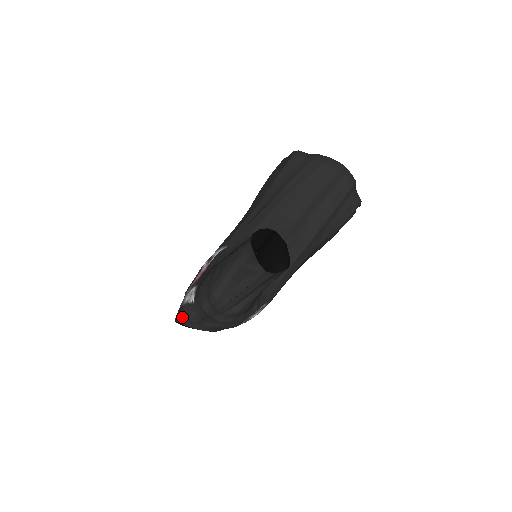
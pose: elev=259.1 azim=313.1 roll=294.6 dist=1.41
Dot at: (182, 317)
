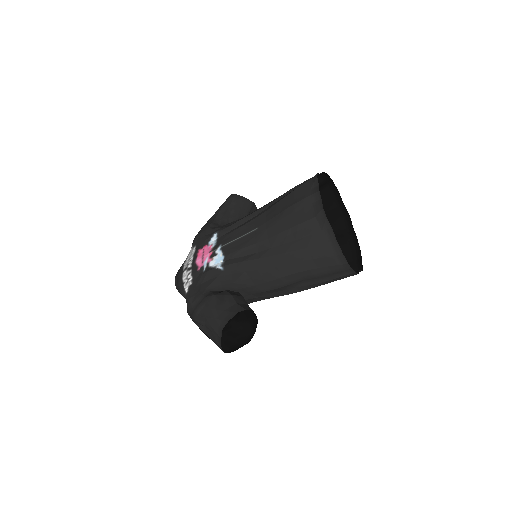
Dot at: (178, 288)
